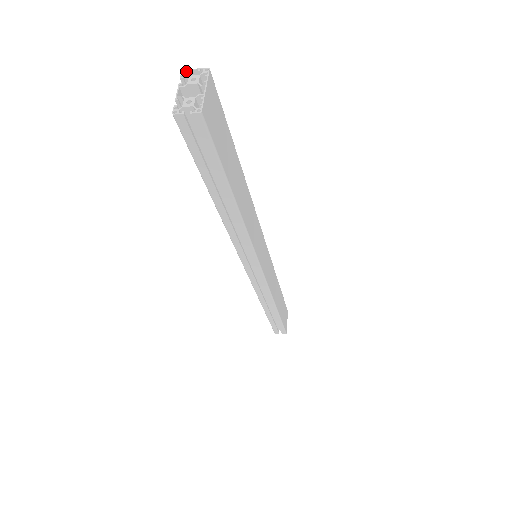
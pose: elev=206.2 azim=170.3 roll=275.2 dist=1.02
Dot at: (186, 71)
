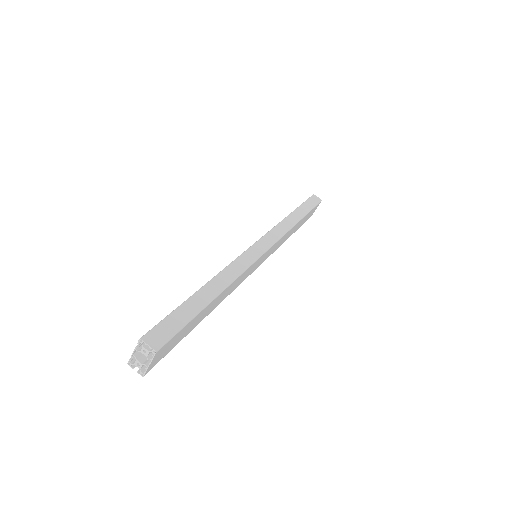
Dot at: (142, 342)
